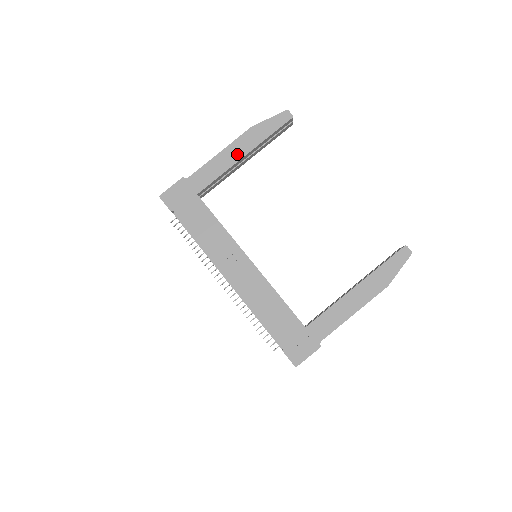
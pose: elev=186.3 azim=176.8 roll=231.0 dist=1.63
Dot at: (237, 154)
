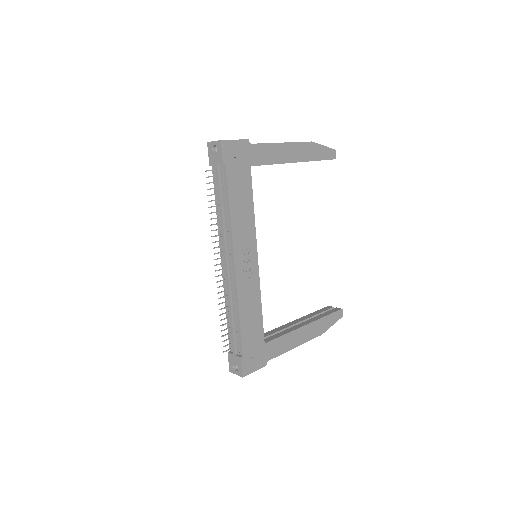
Dot at: (293, 156)
